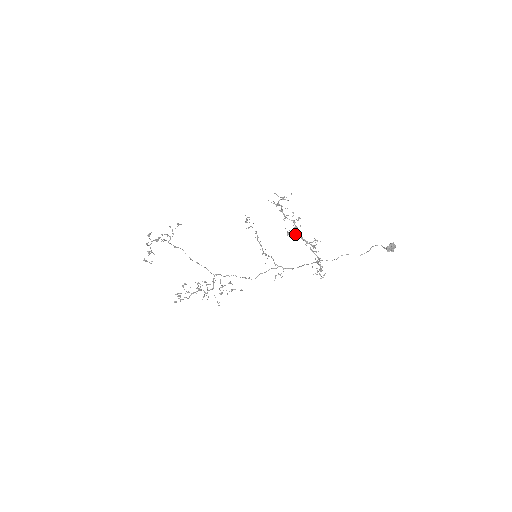
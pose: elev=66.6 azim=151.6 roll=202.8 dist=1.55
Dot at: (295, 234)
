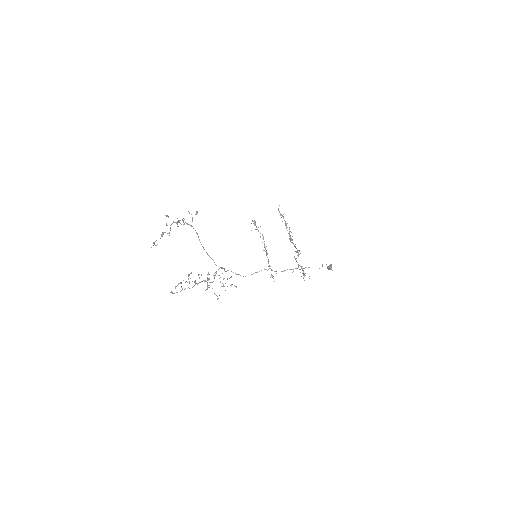
Dot at: (291, 242)
